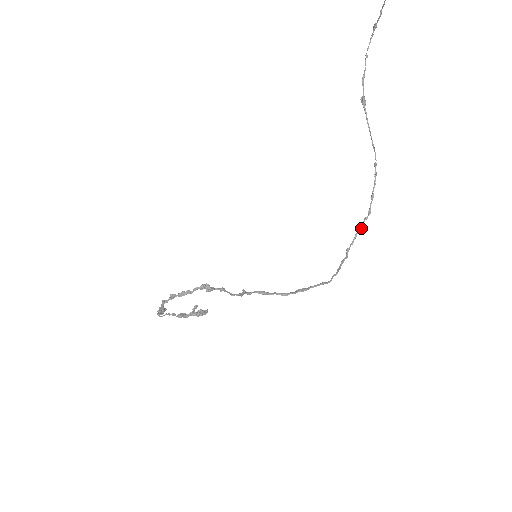
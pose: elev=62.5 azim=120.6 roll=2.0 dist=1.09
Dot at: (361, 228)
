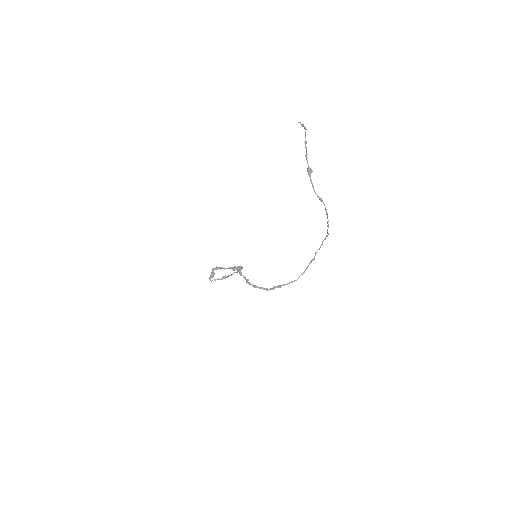
Dot at: occluded
